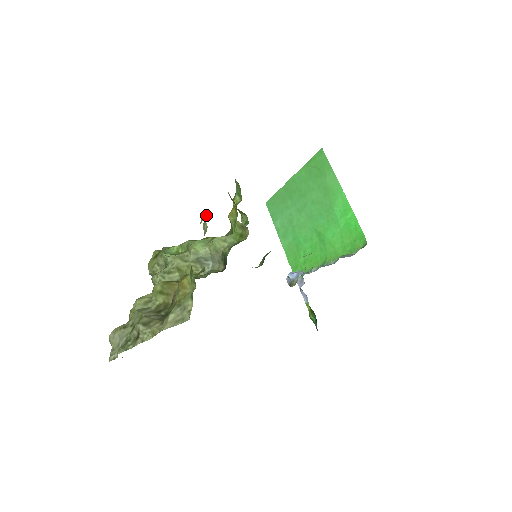
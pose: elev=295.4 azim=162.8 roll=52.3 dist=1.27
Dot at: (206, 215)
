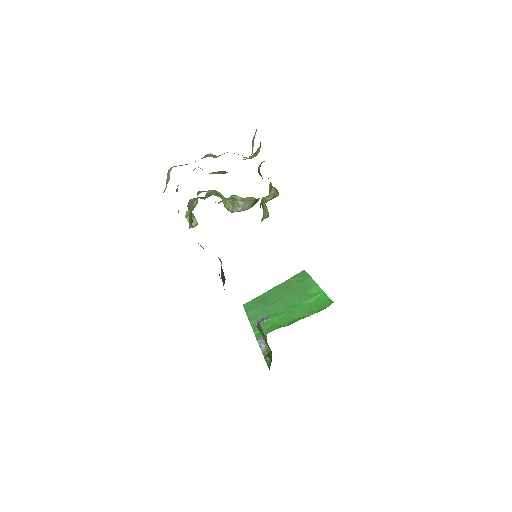
Dot at: occluded
